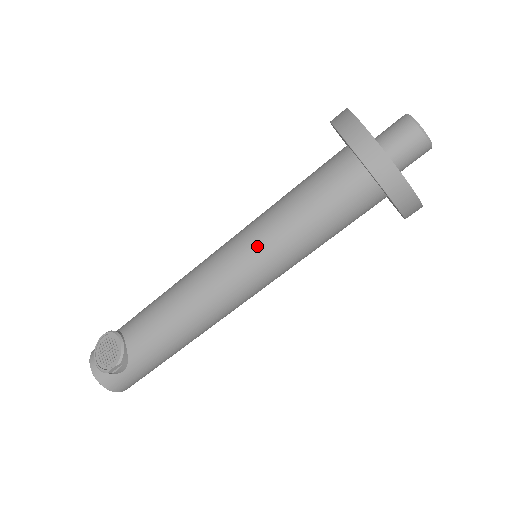
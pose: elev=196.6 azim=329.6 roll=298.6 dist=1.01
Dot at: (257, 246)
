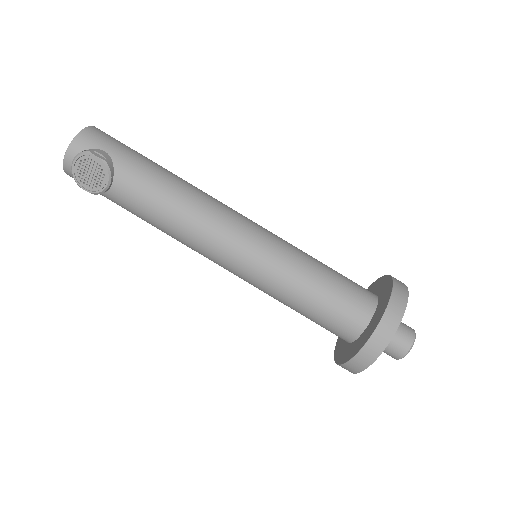
Dot at: (259, 280)
